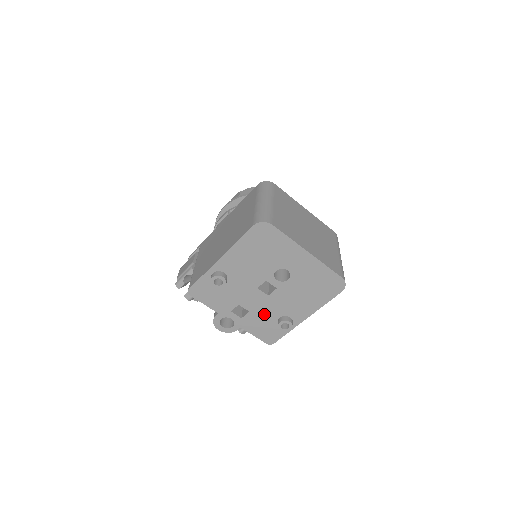
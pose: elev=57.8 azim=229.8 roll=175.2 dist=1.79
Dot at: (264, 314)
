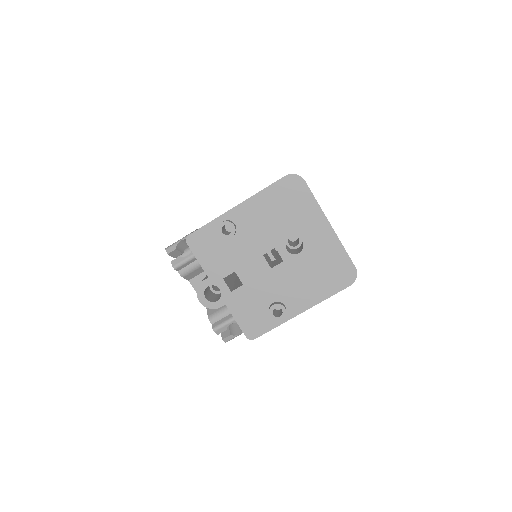
Dot at: (258, 293)
